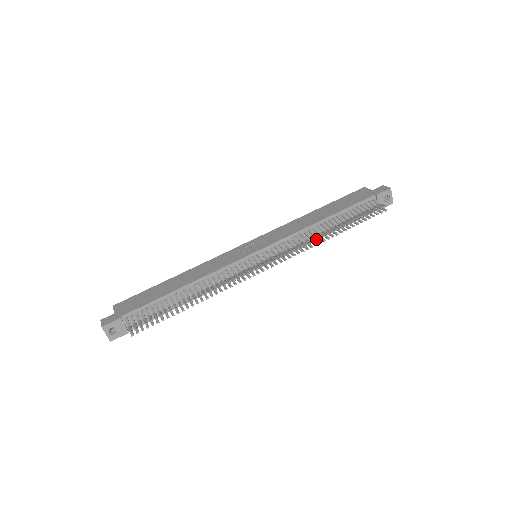
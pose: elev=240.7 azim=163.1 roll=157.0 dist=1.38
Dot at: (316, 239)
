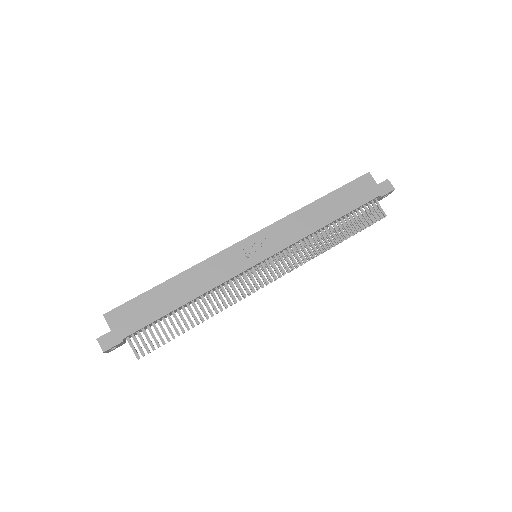
Dot at: (317, 246)
